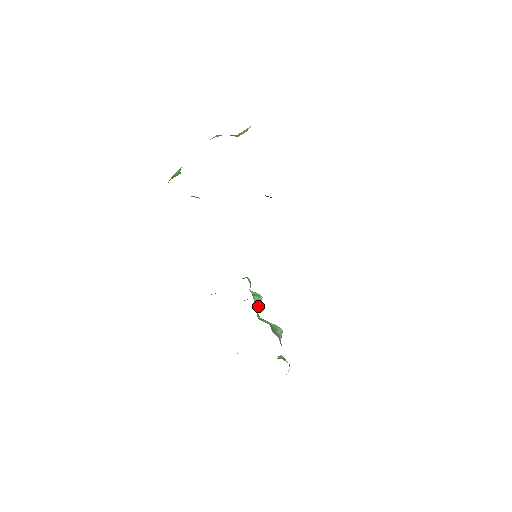
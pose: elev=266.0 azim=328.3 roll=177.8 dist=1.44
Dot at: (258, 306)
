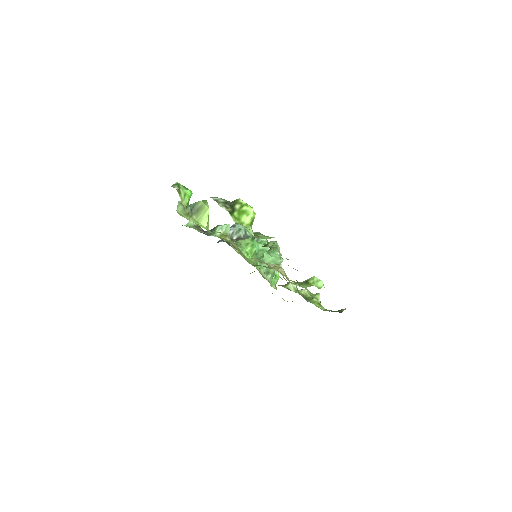
Dot at: (262, 254)
